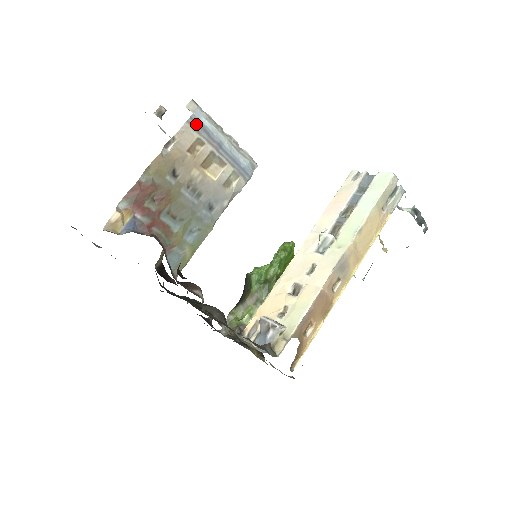
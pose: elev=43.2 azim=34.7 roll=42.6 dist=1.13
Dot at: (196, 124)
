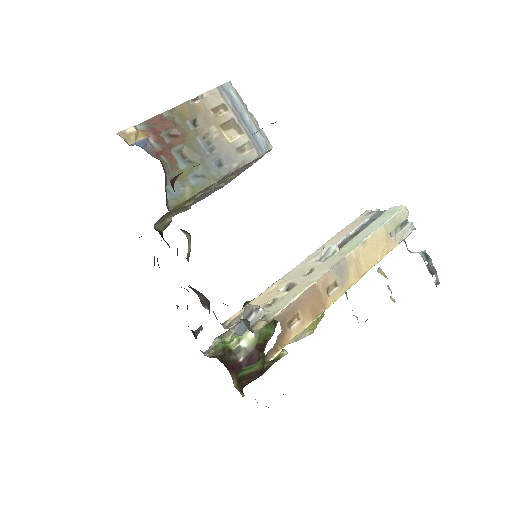
Dot at: (225, 92)
